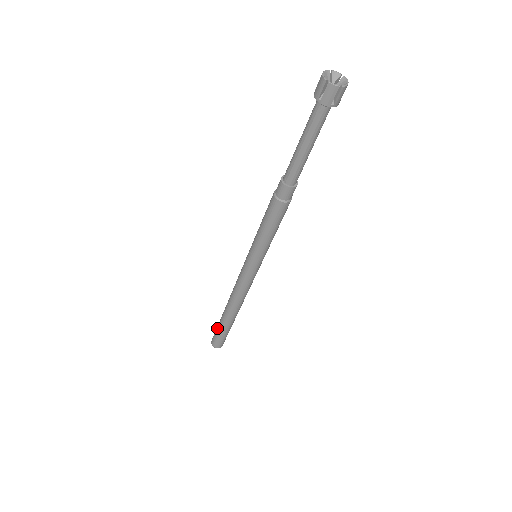
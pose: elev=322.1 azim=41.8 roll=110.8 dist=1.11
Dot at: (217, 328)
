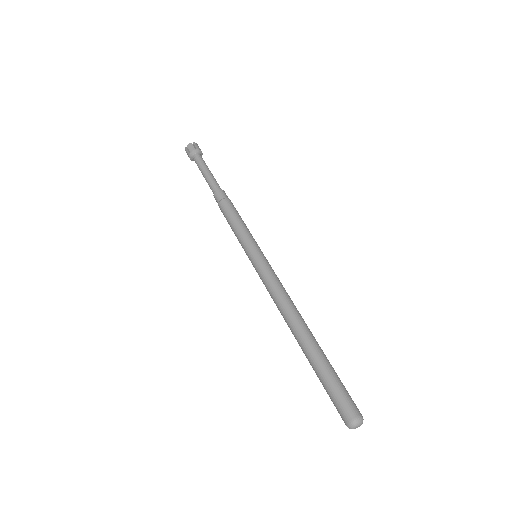
Dot at: occluded
